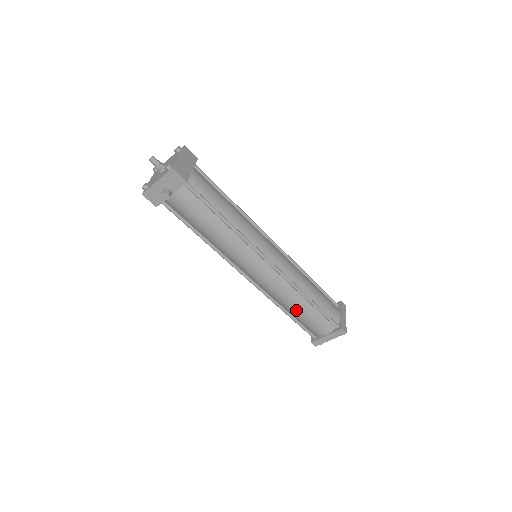
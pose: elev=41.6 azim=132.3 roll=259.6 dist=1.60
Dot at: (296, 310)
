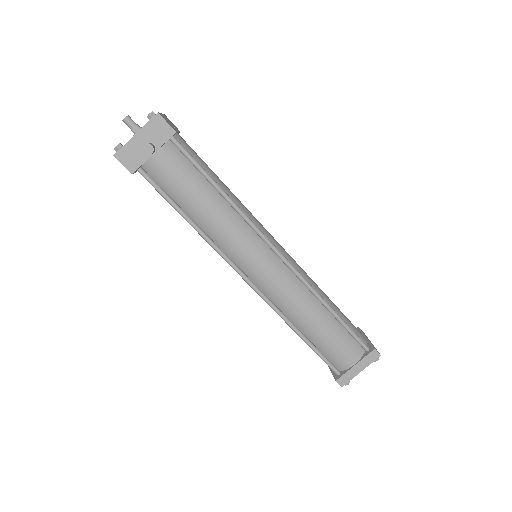
Dot at: (314, 326)
